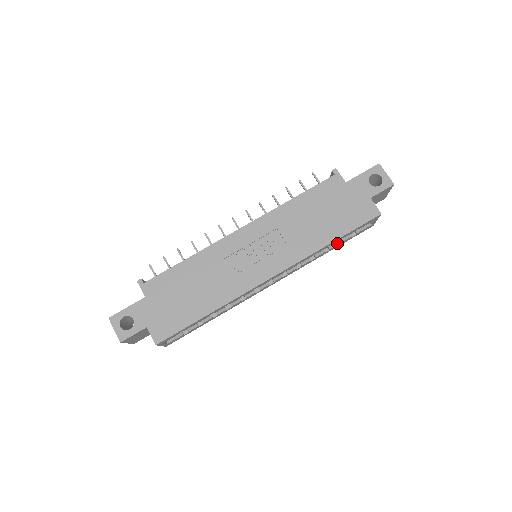
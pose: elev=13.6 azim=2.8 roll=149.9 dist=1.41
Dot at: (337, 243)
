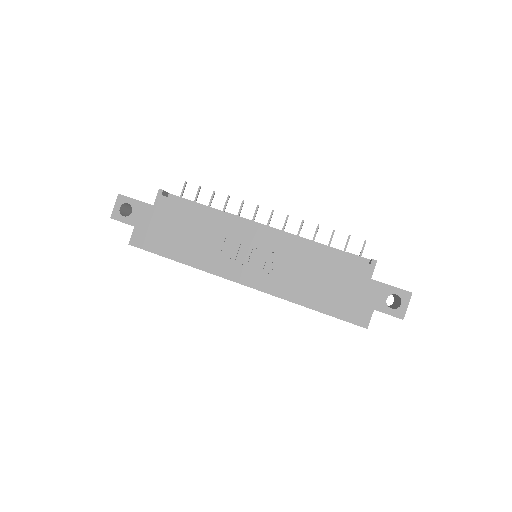
Dot at: occluded
